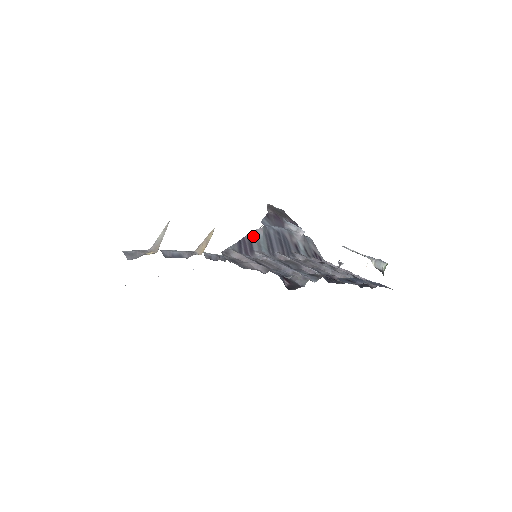
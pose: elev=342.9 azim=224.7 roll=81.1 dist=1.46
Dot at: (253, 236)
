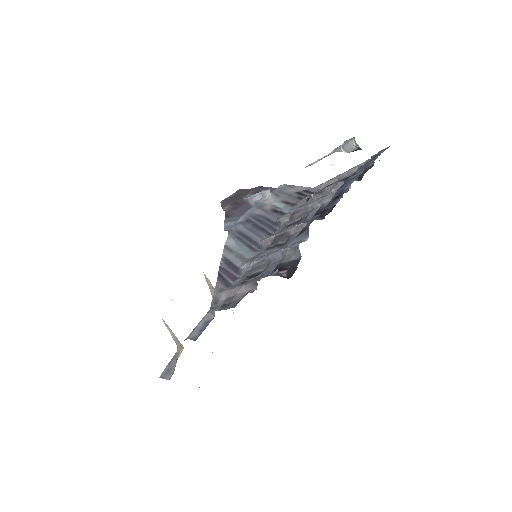
Dot at: (227, 254)
